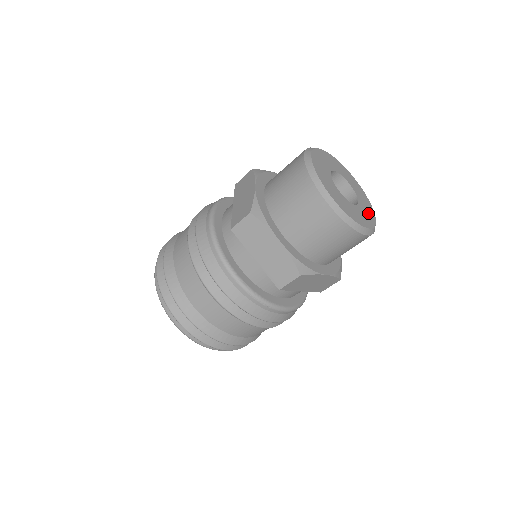
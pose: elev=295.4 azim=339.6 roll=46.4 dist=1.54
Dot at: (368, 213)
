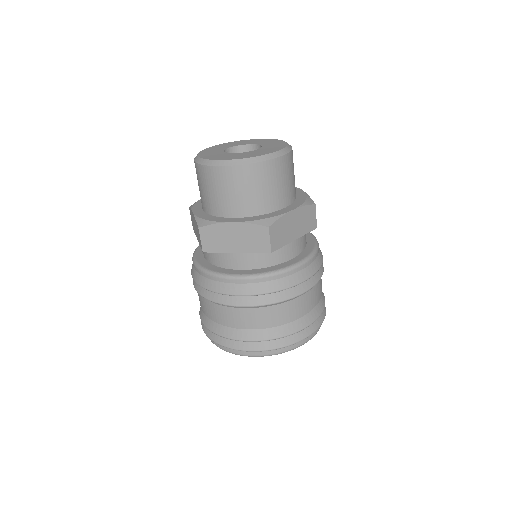
Dot at: (259, 153)
